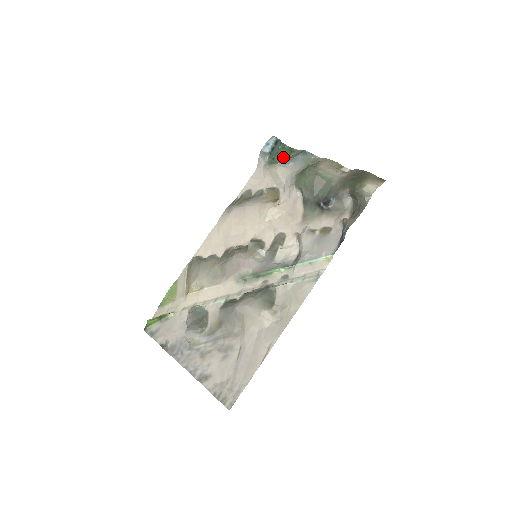
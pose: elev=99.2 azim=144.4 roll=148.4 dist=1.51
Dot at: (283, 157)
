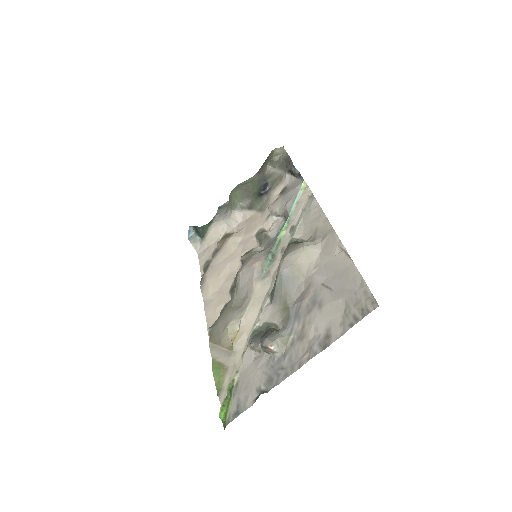
Dot at: occluded
